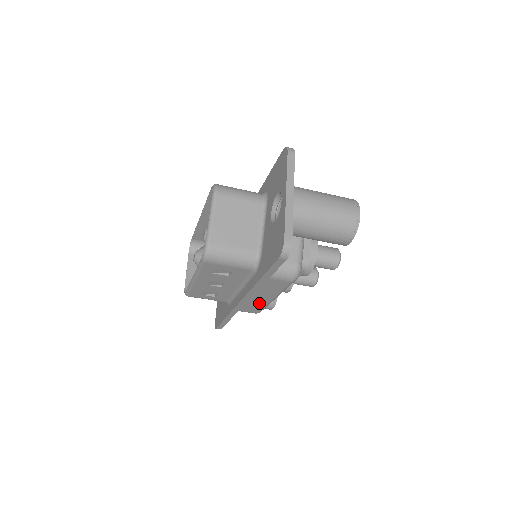
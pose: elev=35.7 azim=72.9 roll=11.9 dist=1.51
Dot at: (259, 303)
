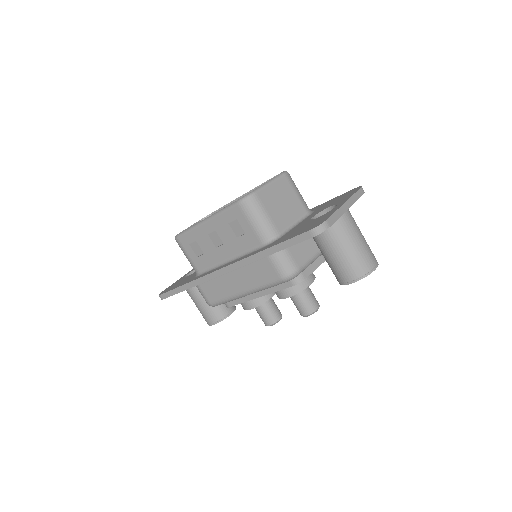
Dot at: (227, 290)
